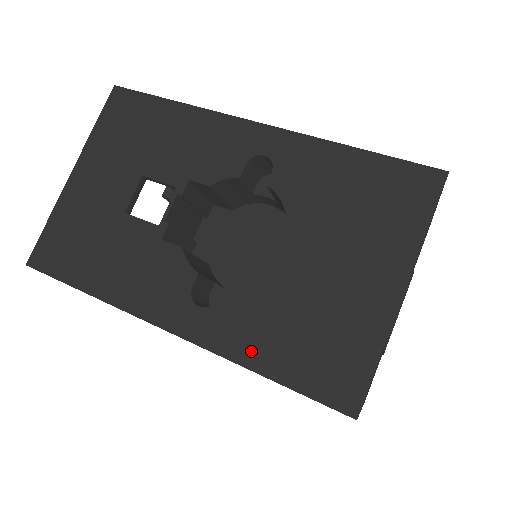
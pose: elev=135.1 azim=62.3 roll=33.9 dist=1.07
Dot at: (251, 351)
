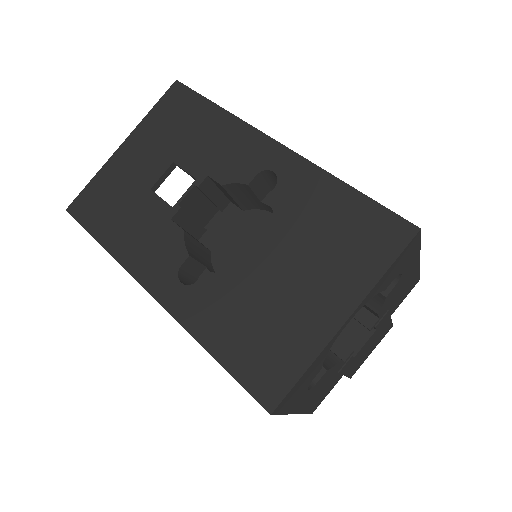
Dot at: (208, 332)
